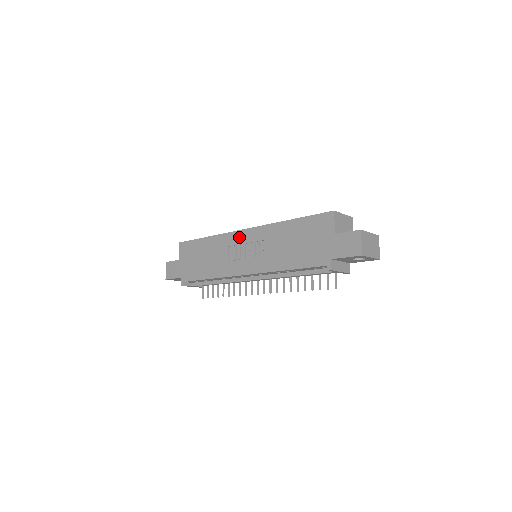
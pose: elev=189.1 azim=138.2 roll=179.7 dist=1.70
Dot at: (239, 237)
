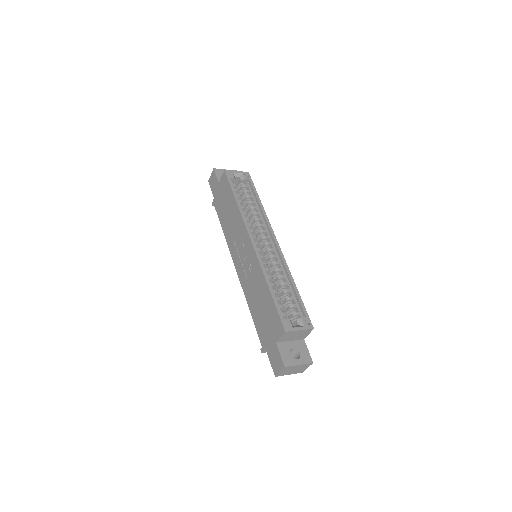
Dot at: (246, 239)
